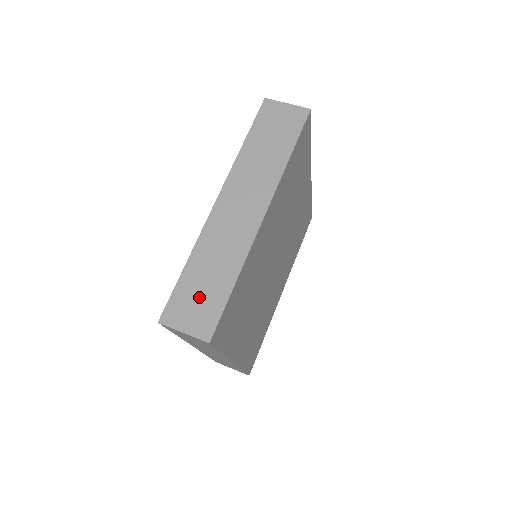
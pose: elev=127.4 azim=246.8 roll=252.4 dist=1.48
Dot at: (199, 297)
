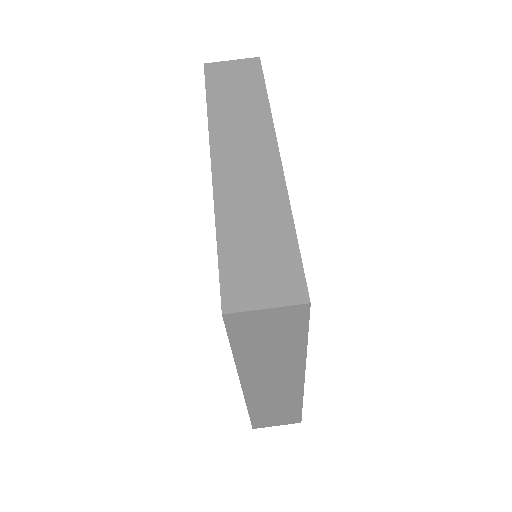
Dot at: (259, 260)
